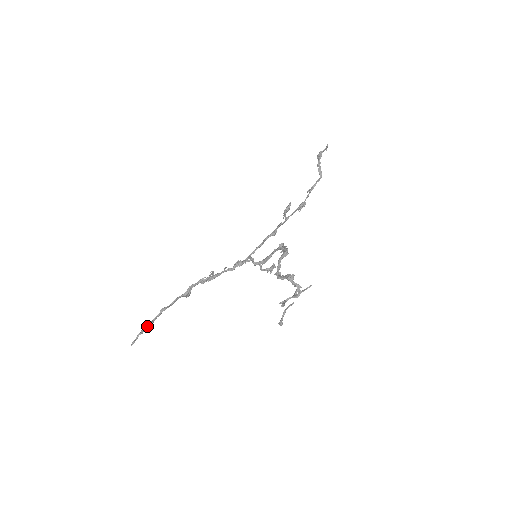
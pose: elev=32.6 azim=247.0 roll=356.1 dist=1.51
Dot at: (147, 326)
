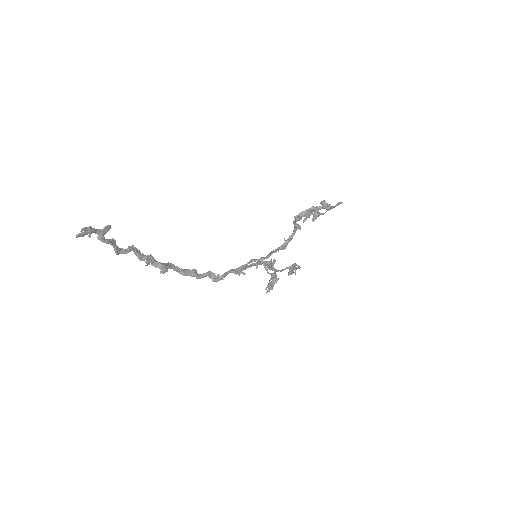
Dot at: (108, 239)
